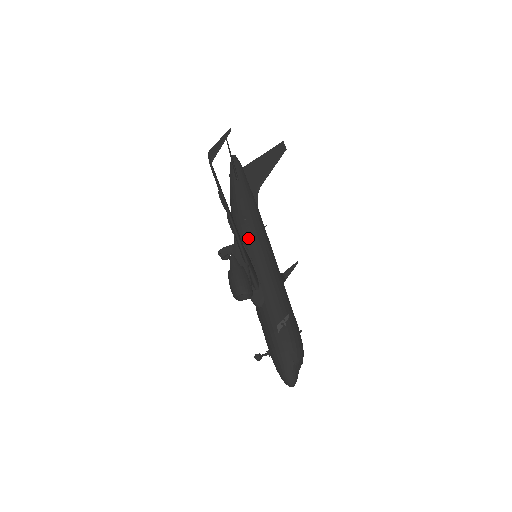
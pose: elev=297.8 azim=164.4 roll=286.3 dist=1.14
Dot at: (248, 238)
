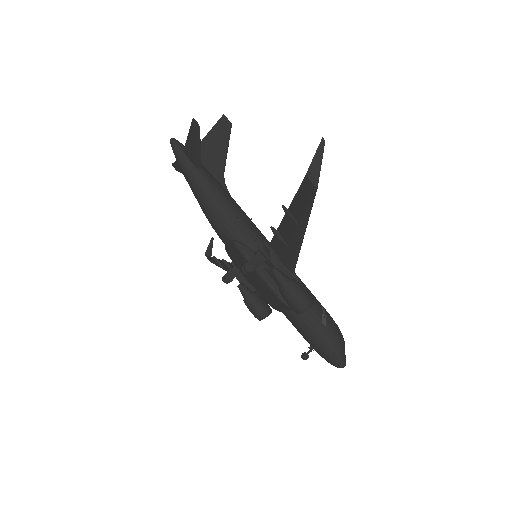
Dot at: (253, 240)
